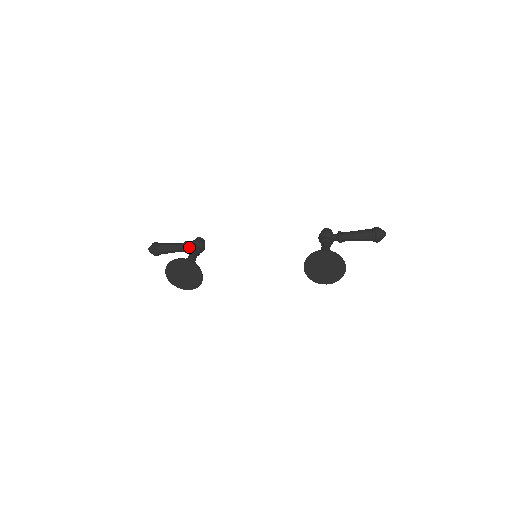
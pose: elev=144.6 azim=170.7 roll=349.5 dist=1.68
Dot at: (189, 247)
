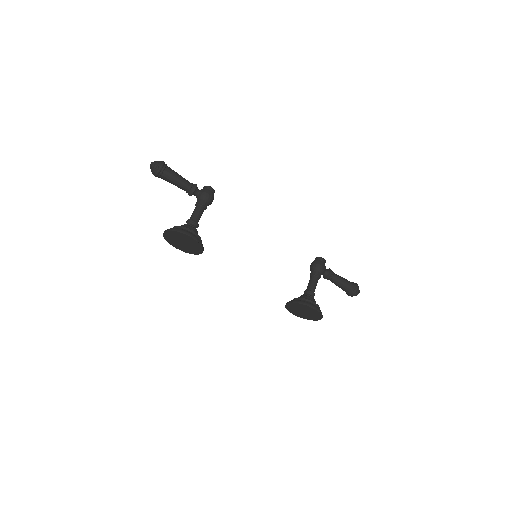
Dot at: (197, 194)
